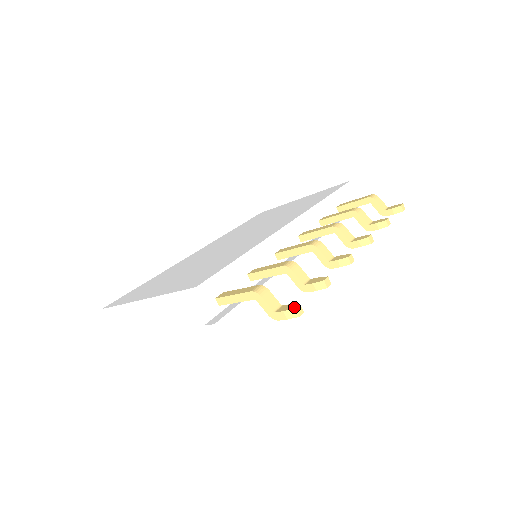
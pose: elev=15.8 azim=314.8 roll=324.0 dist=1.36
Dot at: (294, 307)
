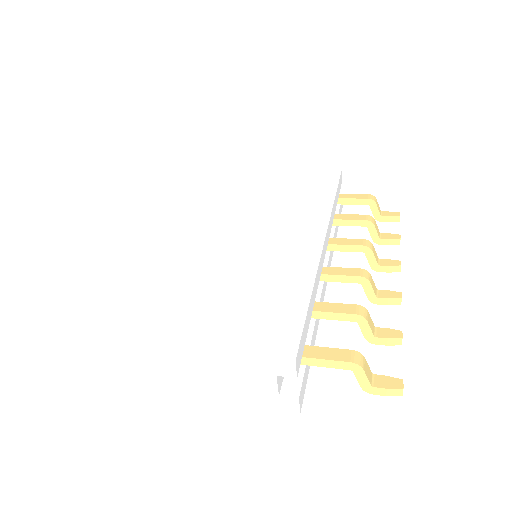
Dot at: (400, 385)
